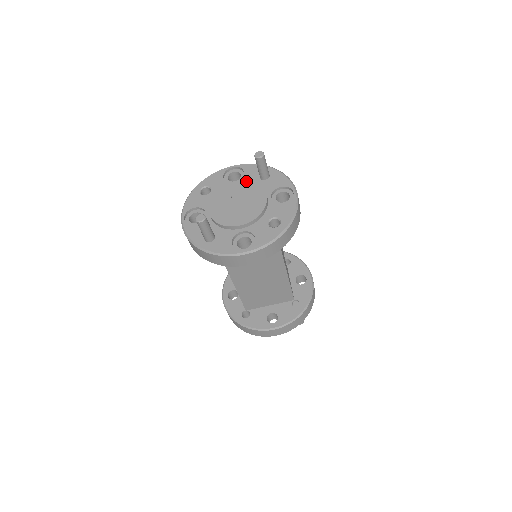
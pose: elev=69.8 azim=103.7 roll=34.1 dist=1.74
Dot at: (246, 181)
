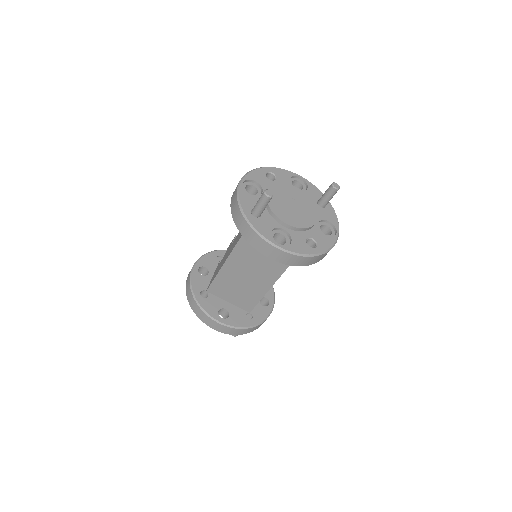
Dot at: (308, 196)
